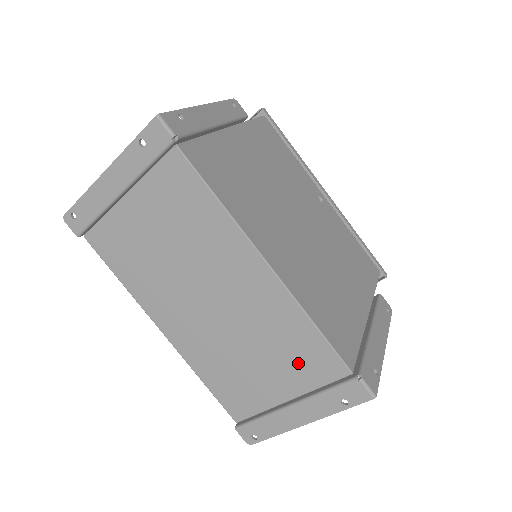
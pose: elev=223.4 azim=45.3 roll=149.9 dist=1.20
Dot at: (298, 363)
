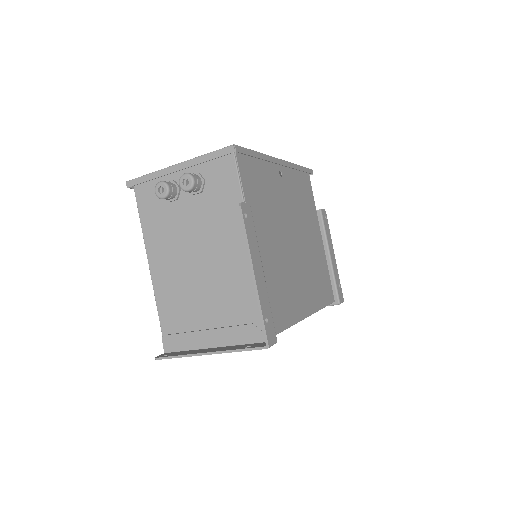
Dot at: occluded
